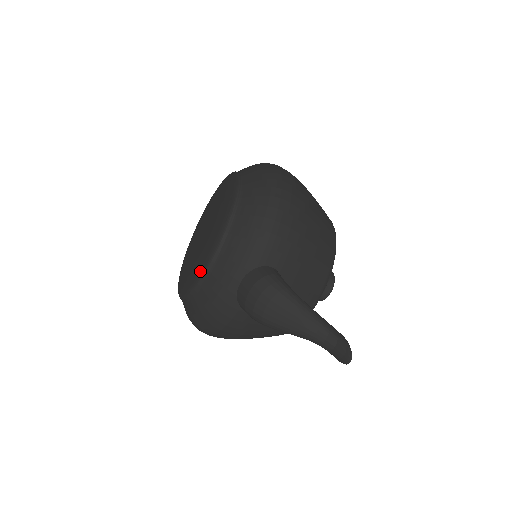
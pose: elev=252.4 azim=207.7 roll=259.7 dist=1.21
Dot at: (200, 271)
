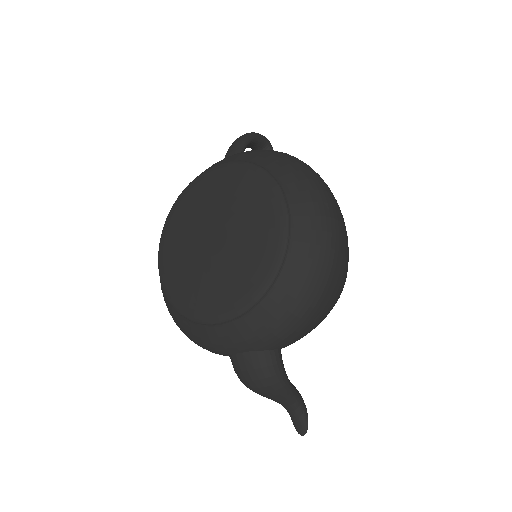
Dot at: (202, 315)
